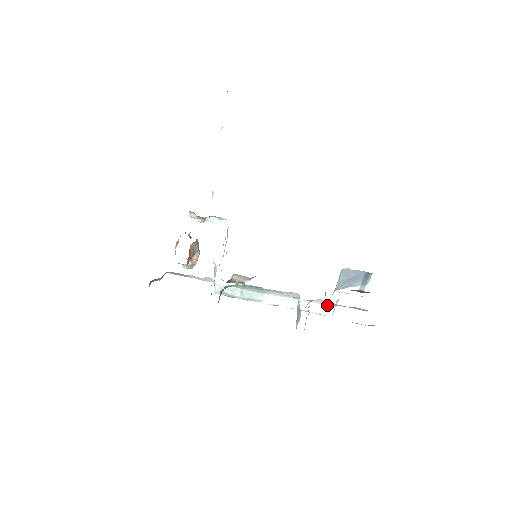
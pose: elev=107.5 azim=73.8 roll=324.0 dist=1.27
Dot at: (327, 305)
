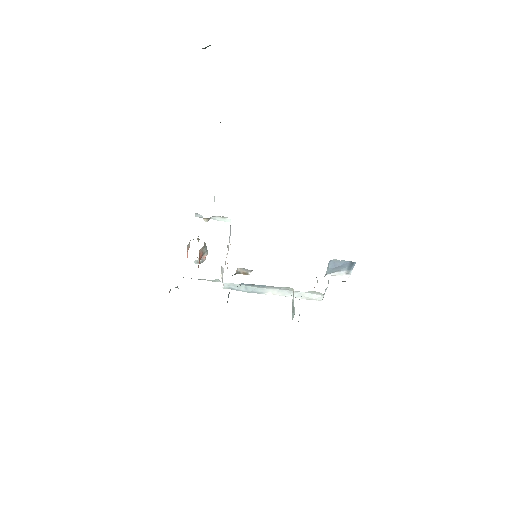
Dot at: (317, 294)
